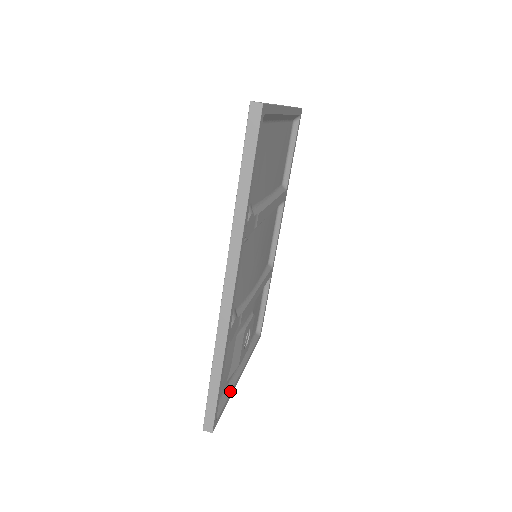
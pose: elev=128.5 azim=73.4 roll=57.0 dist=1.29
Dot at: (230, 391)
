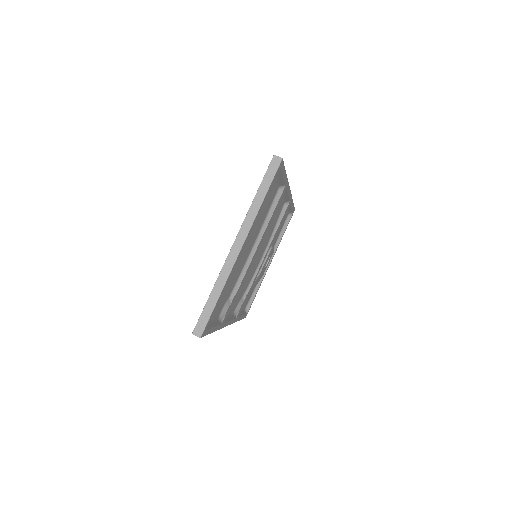
Dot at: (259, 286)
